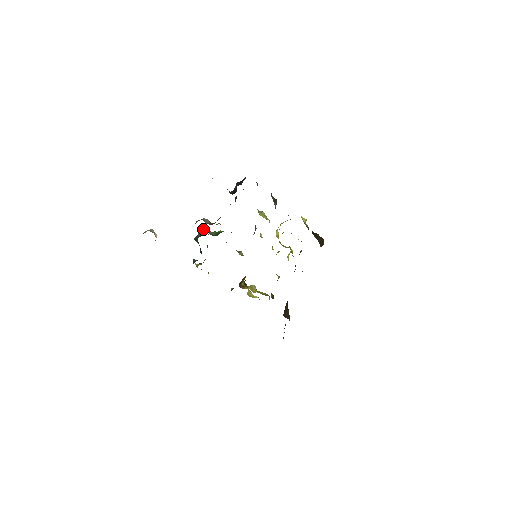
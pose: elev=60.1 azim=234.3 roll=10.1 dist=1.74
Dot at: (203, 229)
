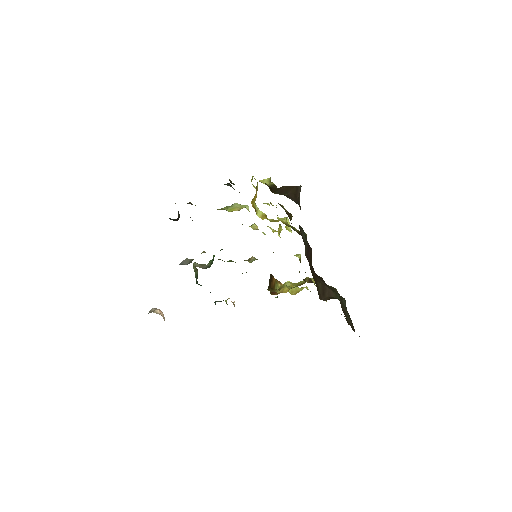
Dot at: (195, 269)
